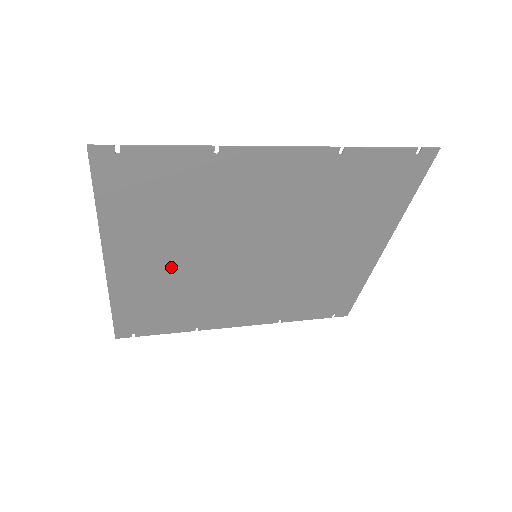
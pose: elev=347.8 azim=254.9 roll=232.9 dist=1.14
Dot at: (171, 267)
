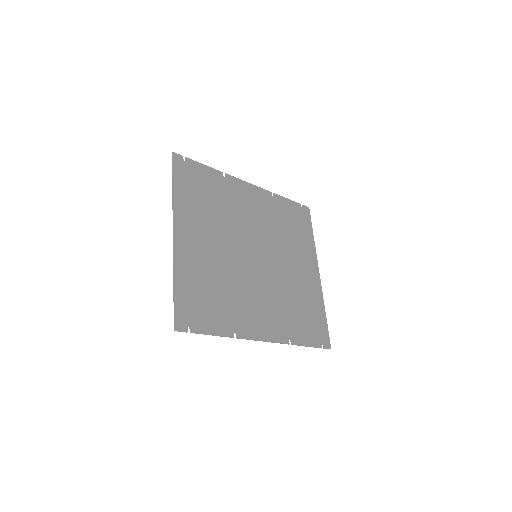
Dot at: (211, 249)
